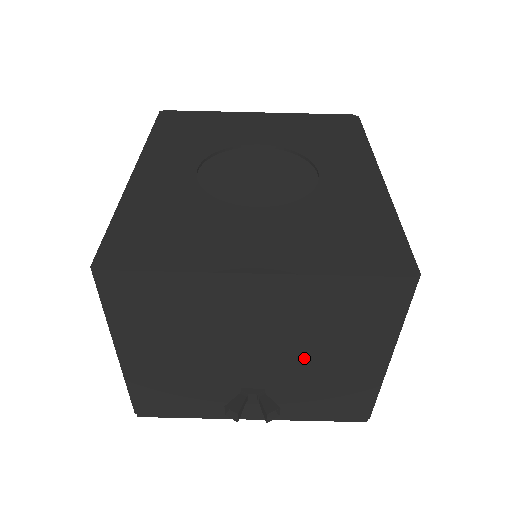
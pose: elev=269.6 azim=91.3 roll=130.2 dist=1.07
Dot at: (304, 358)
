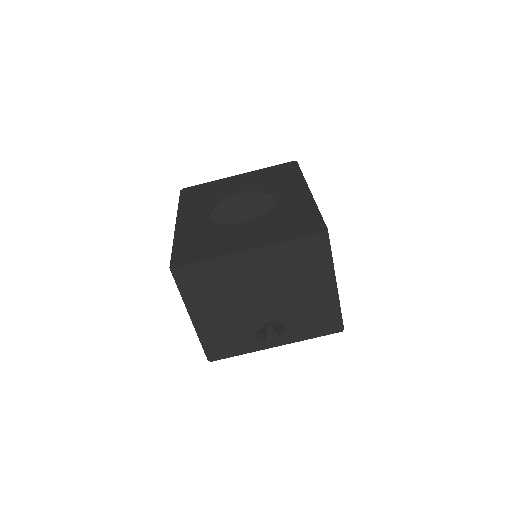
Dot at: (289, 294)
